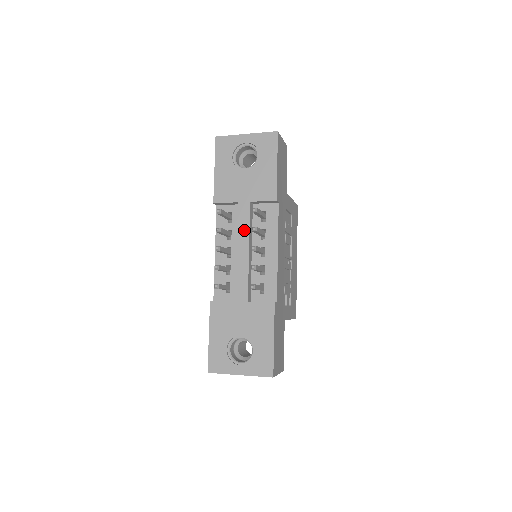
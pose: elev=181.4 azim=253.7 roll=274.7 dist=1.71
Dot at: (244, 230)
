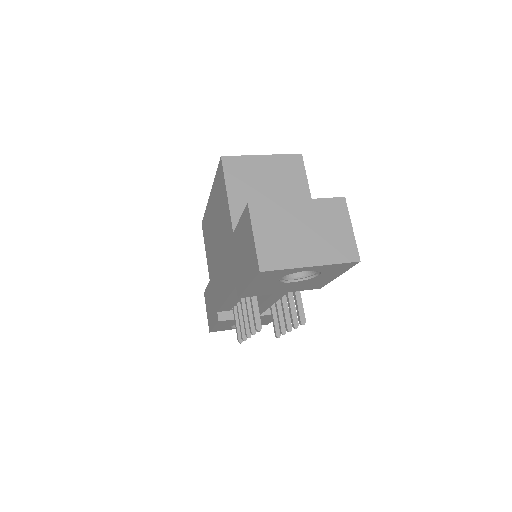
Dot at: (272, 301)
